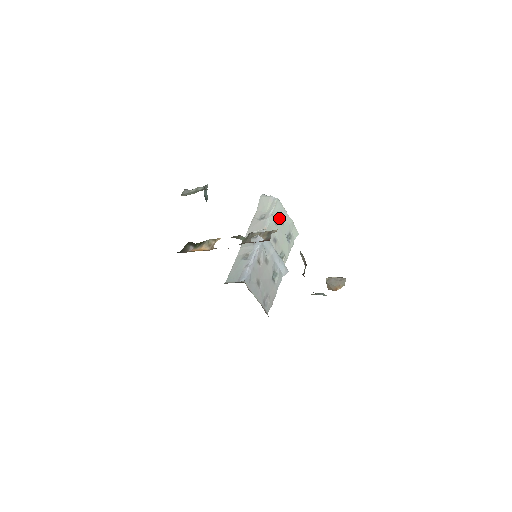
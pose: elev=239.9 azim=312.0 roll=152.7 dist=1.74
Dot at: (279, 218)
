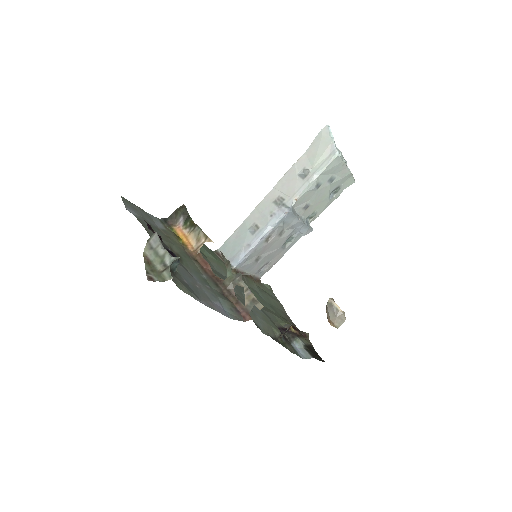
Dot at: (328, 177)
